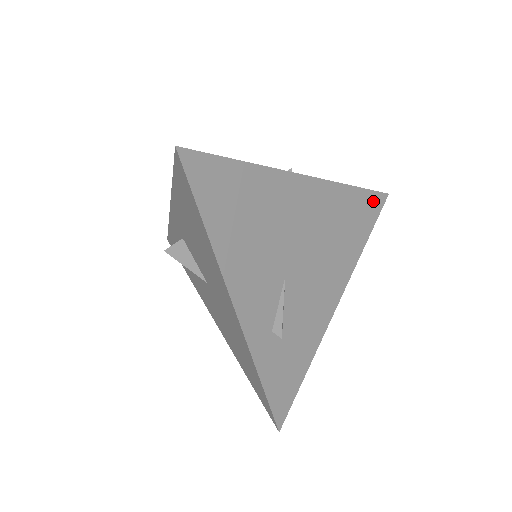
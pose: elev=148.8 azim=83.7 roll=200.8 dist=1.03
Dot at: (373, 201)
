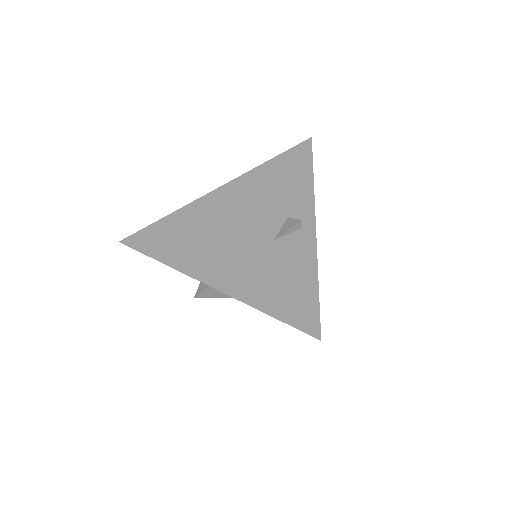
Dot at: occluded
